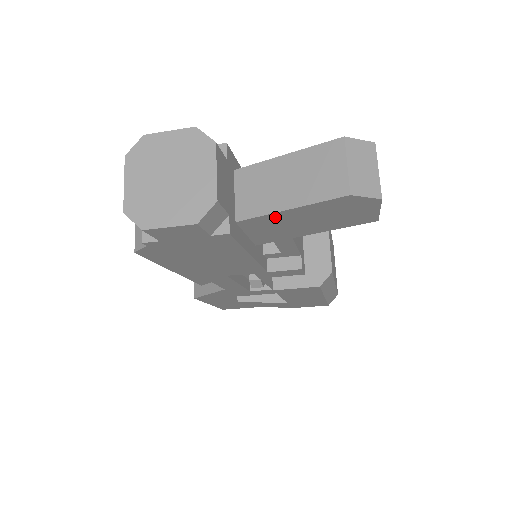
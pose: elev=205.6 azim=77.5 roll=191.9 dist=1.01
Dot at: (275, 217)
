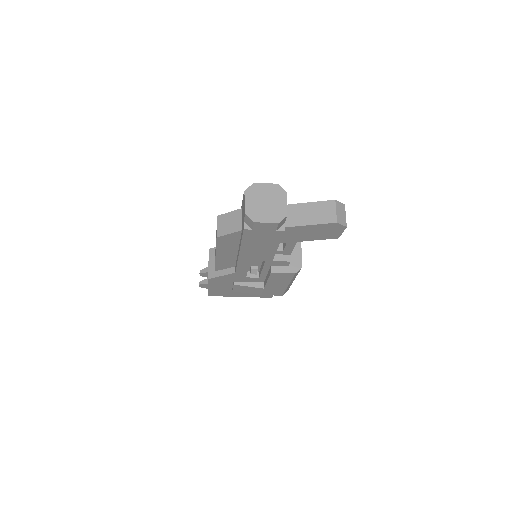
Dot at: (301, 228)
